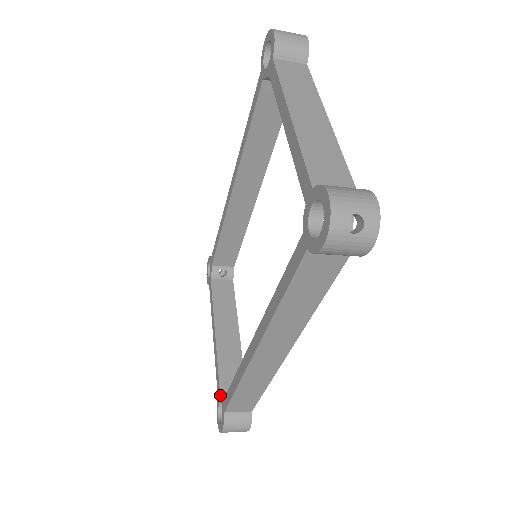
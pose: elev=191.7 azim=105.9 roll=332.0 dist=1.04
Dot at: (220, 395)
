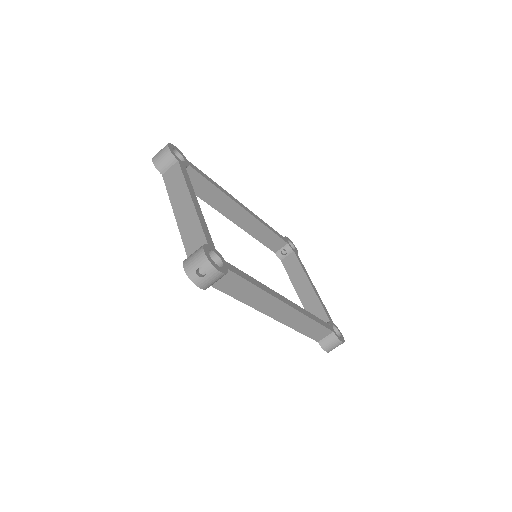
Dot at: occluded
